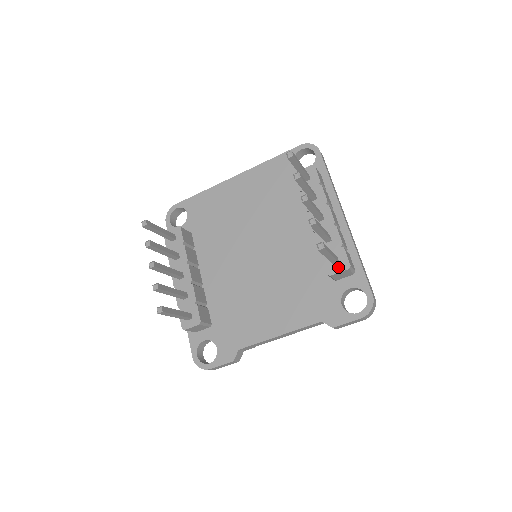
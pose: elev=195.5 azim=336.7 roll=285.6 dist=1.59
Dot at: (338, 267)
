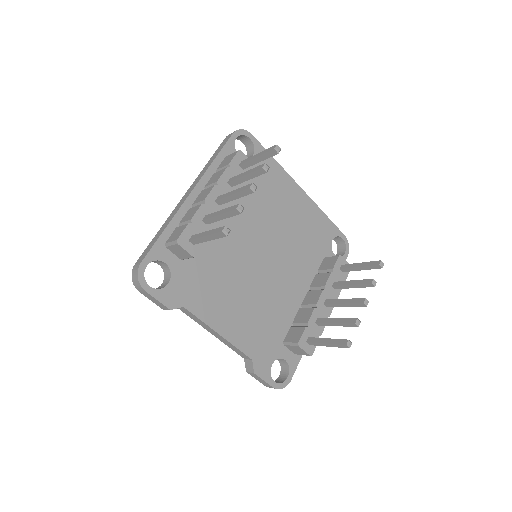
Dot at: (307, 347)
